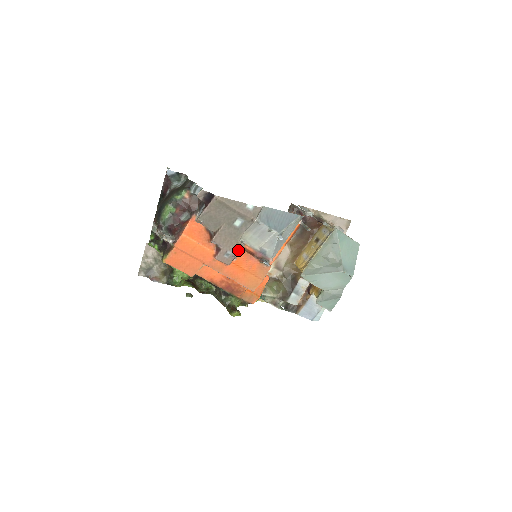
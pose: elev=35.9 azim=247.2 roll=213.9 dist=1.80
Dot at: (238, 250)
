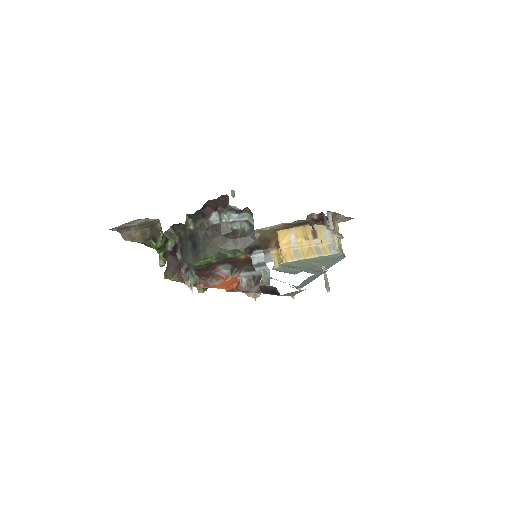
Dot at: occluded
